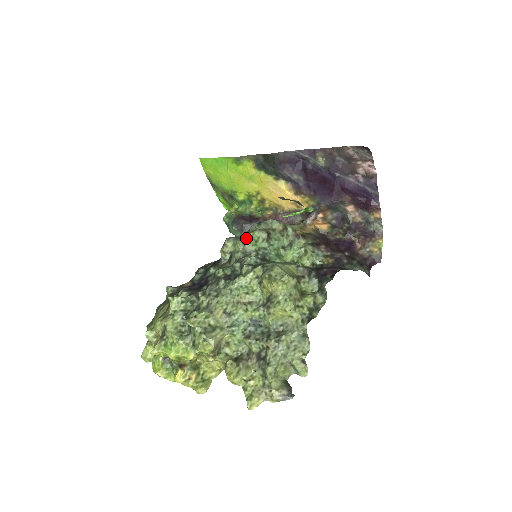
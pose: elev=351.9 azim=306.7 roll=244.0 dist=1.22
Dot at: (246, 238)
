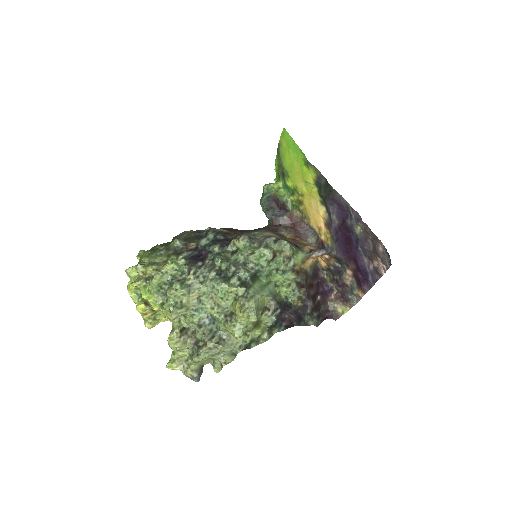
Dot at: (255, 251)
